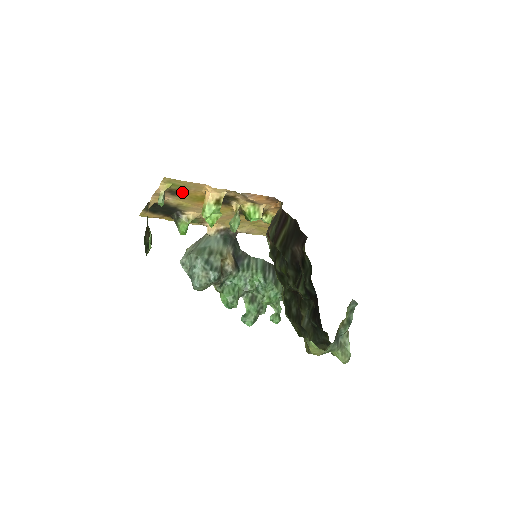
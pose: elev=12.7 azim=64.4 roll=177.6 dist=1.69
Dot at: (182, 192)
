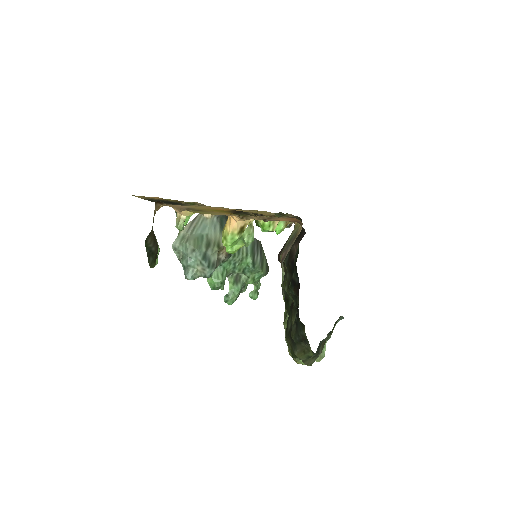
Dot at: (202, 210)
